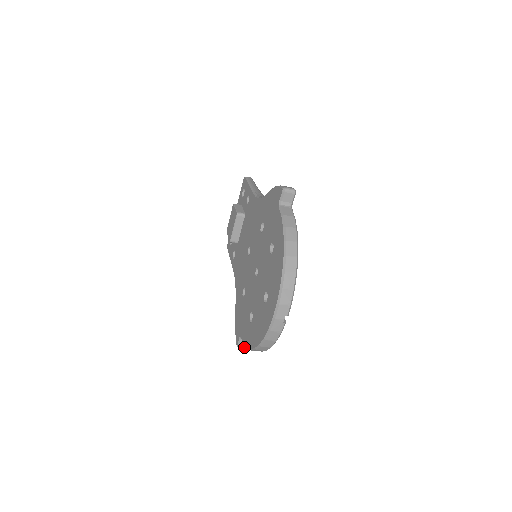
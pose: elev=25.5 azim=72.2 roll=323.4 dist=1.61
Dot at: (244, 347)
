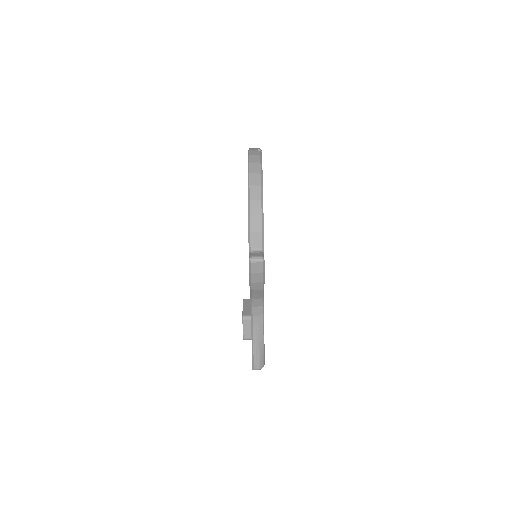
Dot at: (257, 257)
